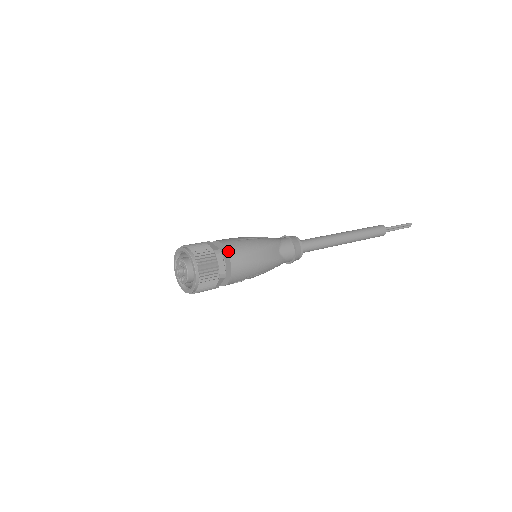
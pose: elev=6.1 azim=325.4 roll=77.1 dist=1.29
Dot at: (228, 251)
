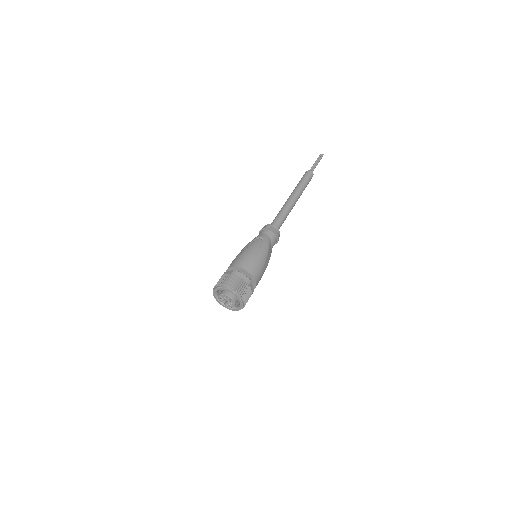
Dot at: (253, 276)
